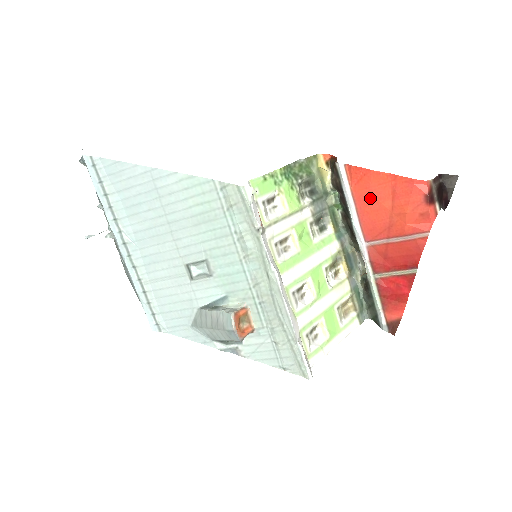
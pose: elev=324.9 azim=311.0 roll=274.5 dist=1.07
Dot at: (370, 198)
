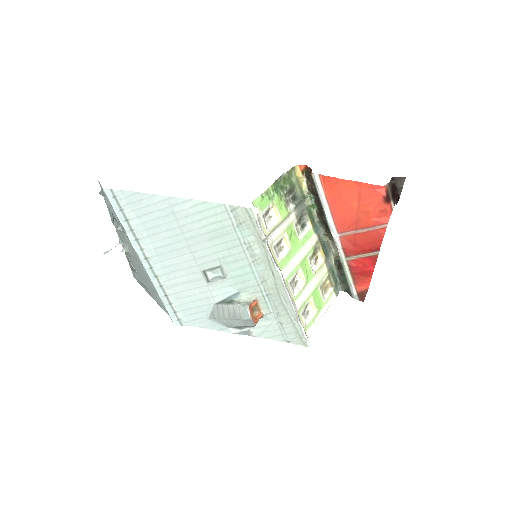
Dot at: (341, 200)
